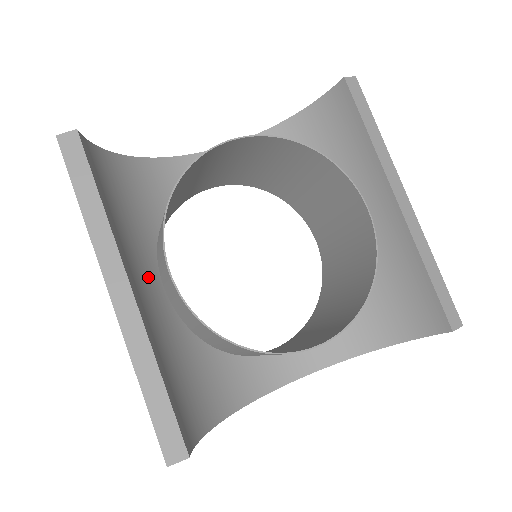
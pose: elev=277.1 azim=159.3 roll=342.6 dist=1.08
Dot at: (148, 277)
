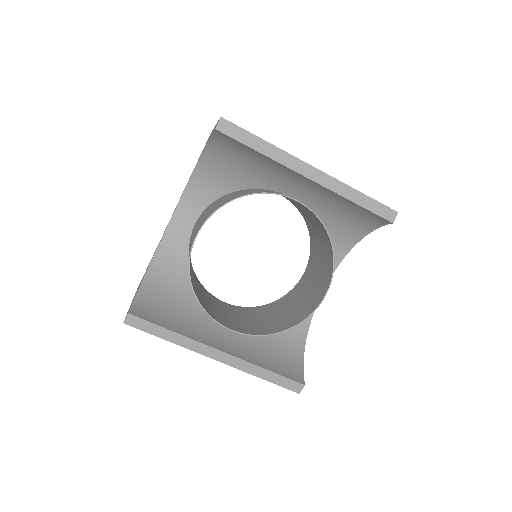
Dot at: (219, 324)
